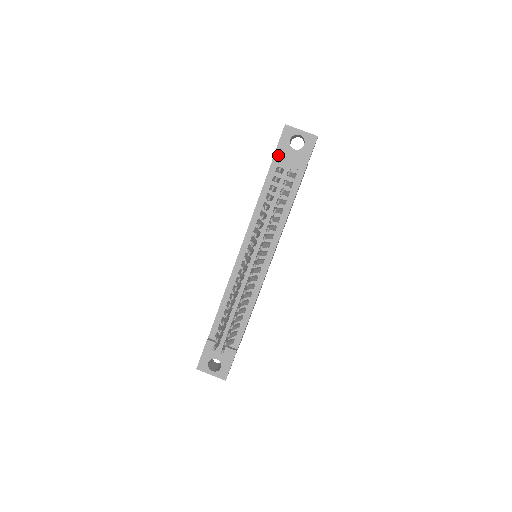
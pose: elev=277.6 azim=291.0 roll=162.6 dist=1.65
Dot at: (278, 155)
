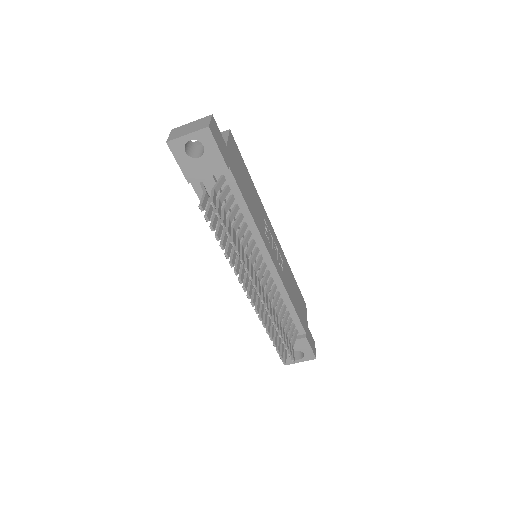
Dot at: (189, 175)
